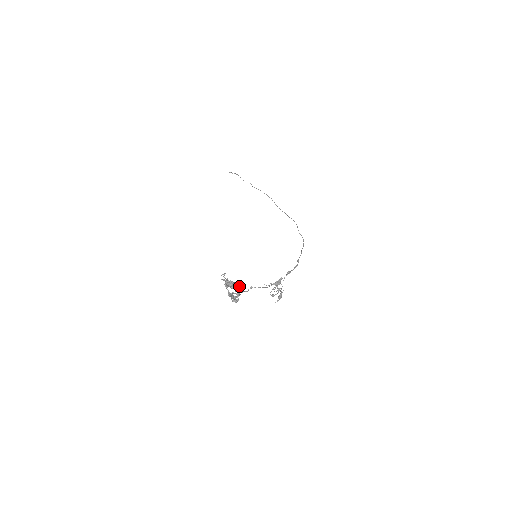
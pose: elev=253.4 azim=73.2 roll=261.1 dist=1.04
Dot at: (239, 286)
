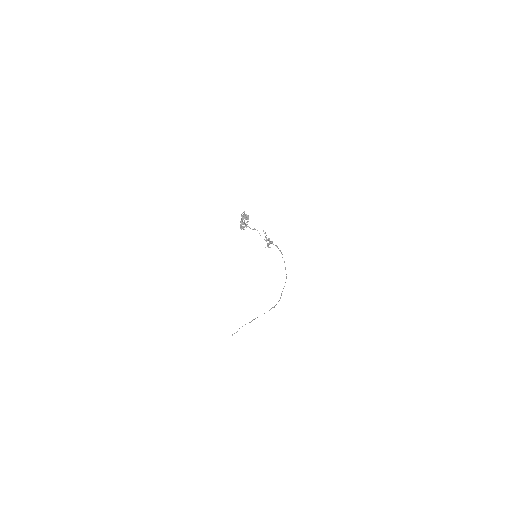
Dot at: occluded
